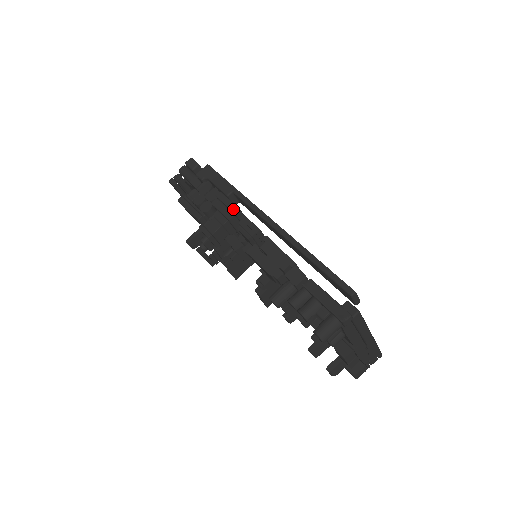
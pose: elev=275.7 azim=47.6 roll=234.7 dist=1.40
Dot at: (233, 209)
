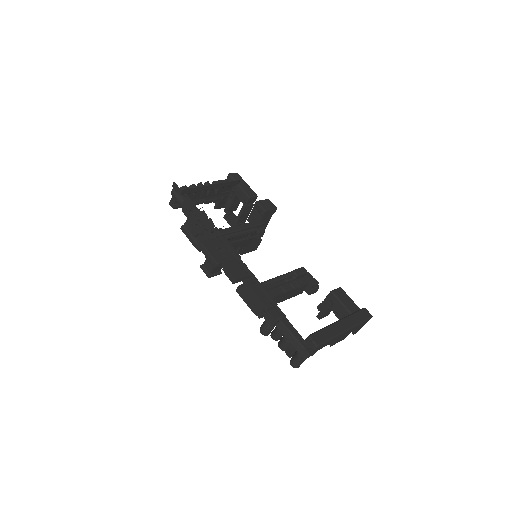
Dot at: (213, 263)
